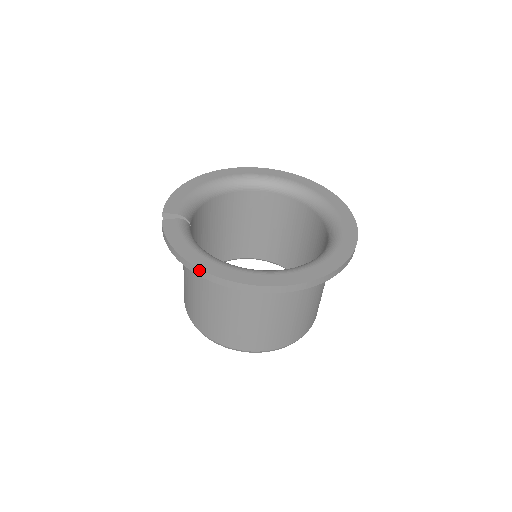
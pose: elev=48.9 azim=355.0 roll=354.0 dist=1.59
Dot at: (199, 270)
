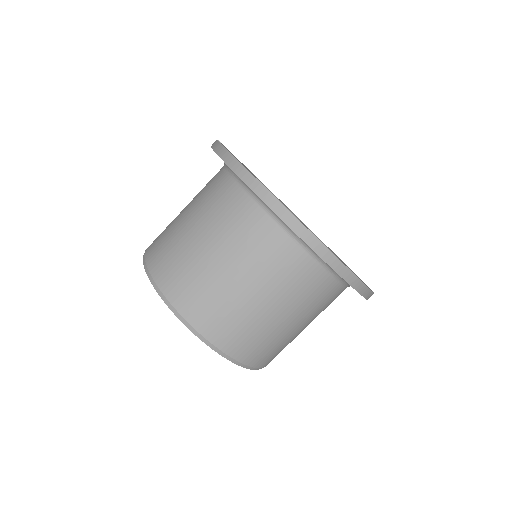
Dot at: (244, 169)
